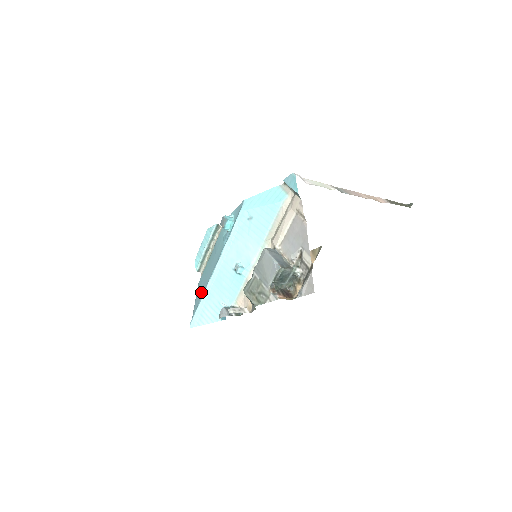
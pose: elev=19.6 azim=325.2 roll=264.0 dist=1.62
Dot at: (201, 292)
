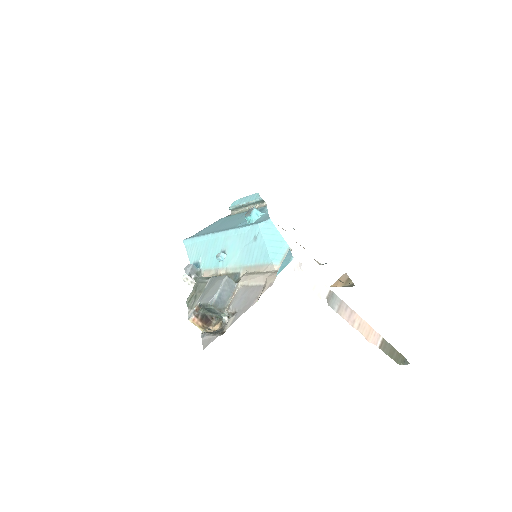
Dot at: (208, 230)
